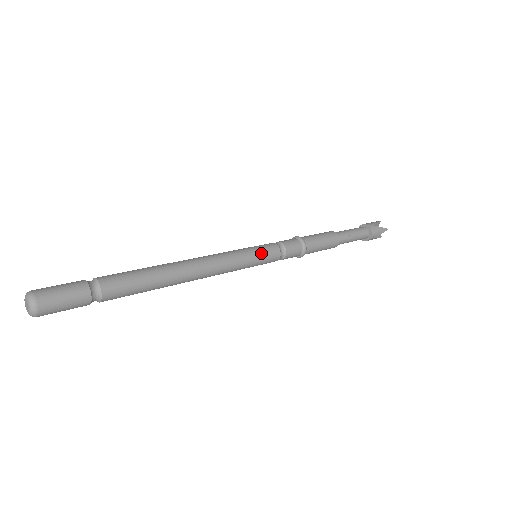
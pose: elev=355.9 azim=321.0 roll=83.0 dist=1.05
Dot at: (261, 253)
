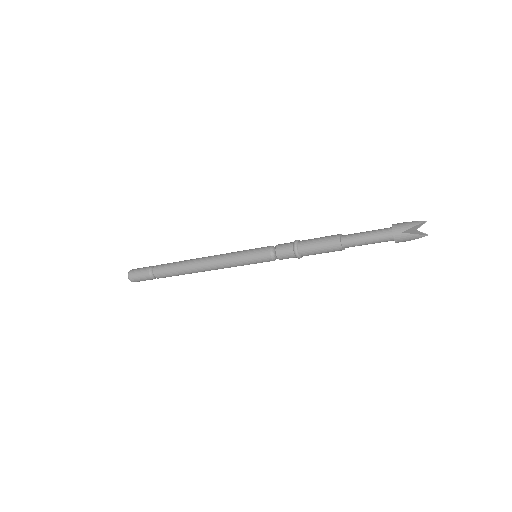
Dot at: (253, 259)
